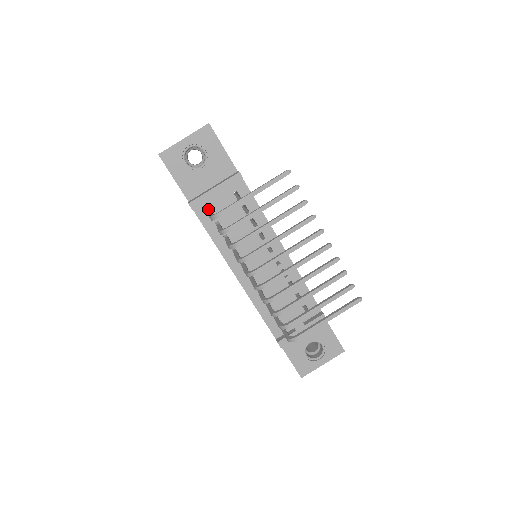
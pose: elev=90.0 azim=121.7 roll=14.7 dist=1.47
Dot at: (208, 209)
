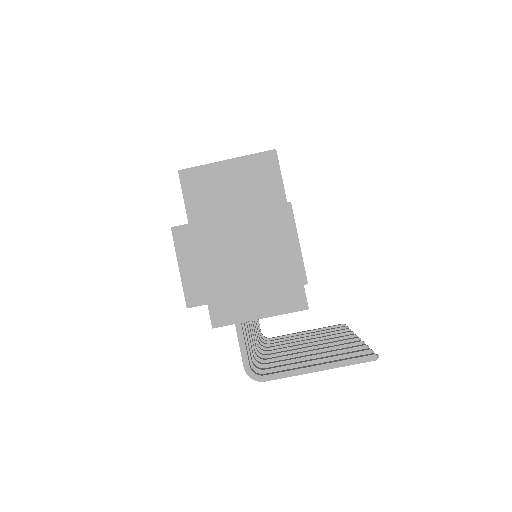
Dot at: occluded
